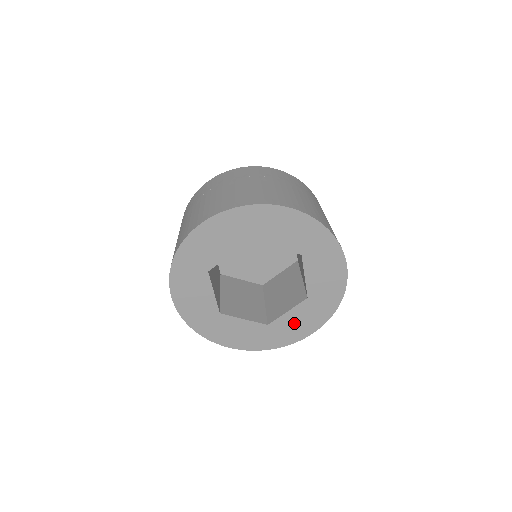
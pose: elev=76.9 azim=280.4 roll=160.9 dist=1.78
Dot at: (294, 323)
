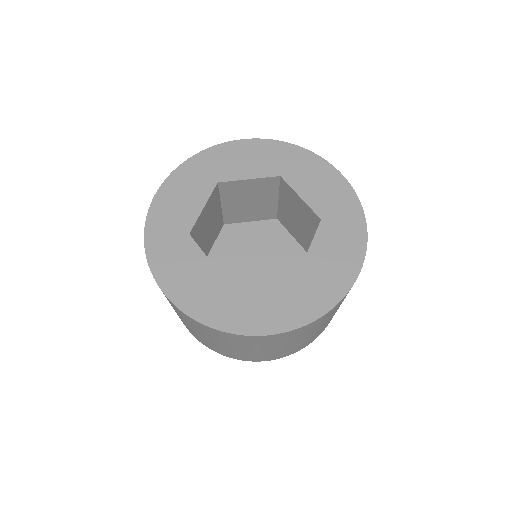
Dot at: (260, 302)
